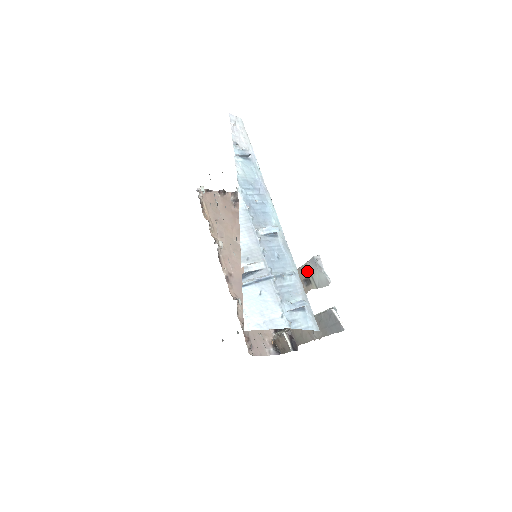
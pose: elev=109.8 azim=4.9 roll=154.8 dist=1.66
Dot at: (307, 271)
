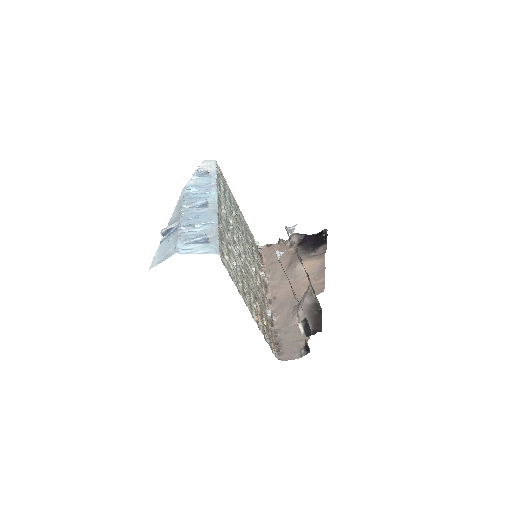
Dot at: occluded
